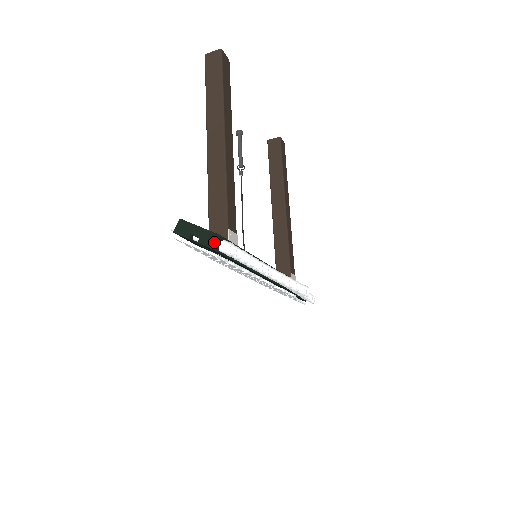
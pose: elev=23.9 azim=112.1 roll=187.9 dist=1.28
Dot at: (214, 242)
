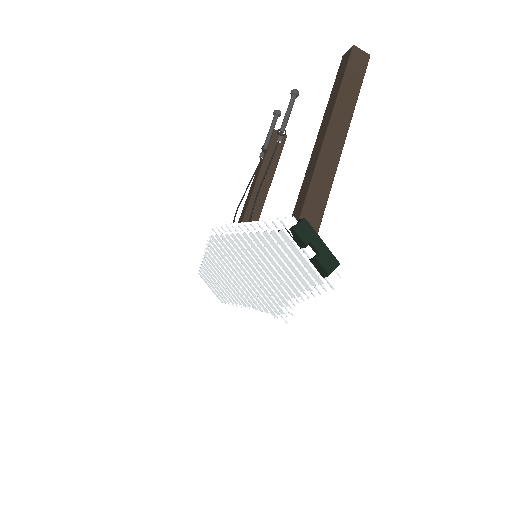
Dot at: (334, 269)
